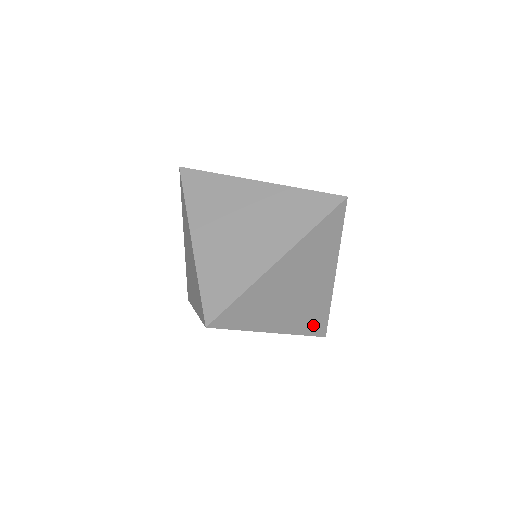
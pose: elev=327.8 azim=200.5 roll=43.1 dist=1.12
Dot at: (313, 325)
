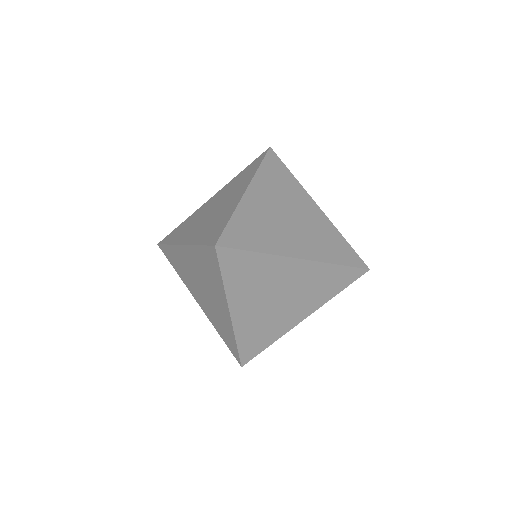
Dot at: (250, 344)
